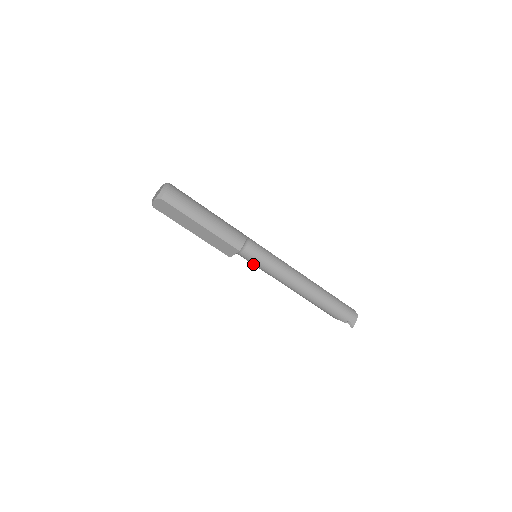
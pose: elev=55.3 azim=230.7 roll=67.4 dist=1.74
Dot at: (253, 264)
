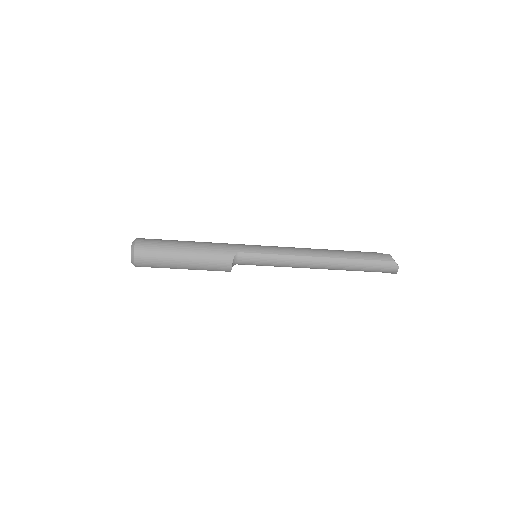
Dot at: occluded
